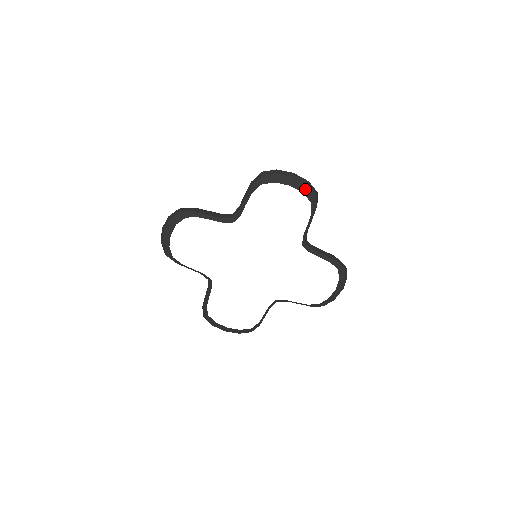
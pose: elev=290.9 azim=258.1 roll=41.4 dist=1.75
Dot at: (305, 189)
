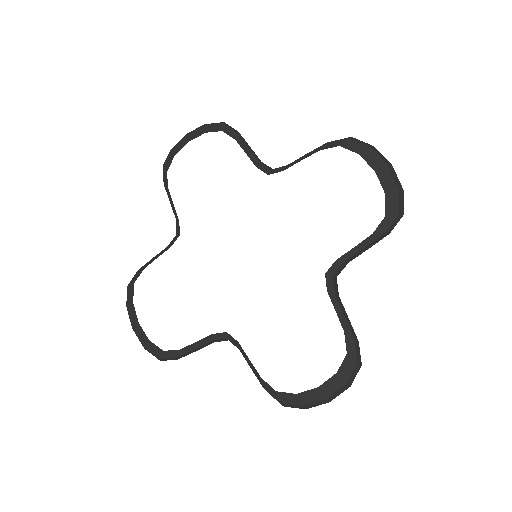
Dot at: (391, 191)
